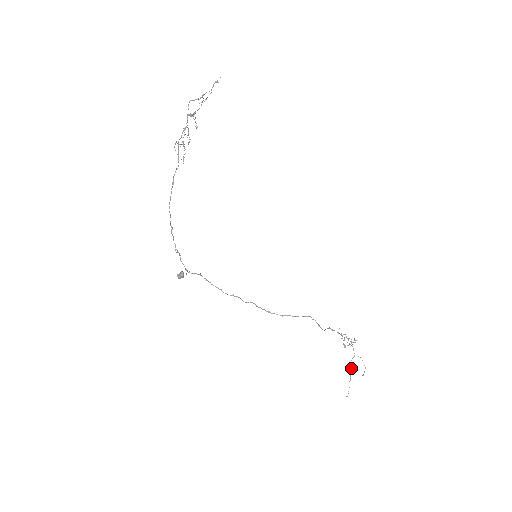
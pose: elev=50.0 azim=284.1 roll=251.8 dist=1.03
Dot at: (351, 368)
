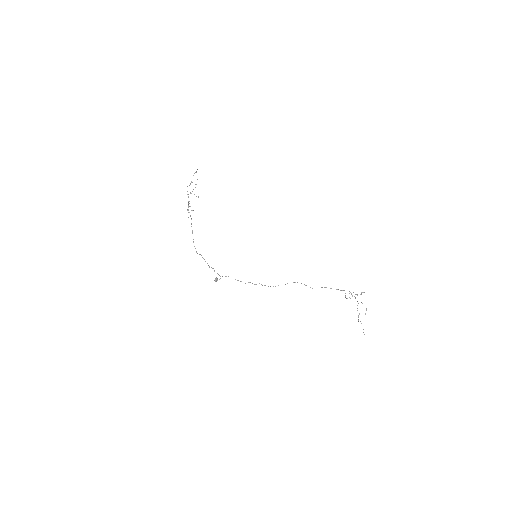
Dot at: occluded
